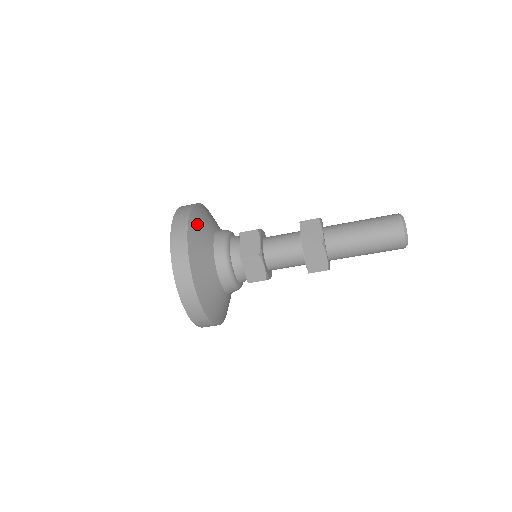
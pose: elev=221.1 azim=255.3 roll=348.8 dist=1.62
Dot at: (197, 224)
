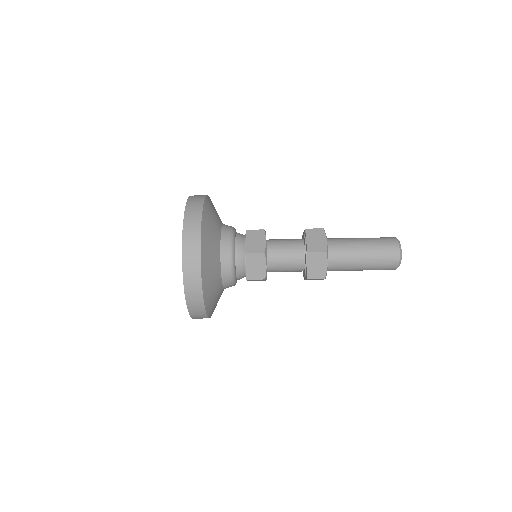
Dot at: (209, 213)
